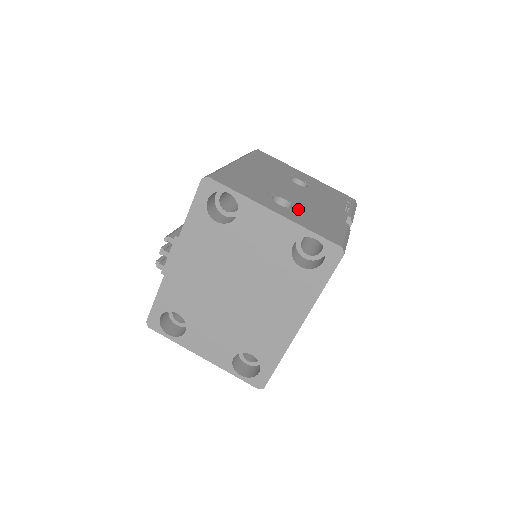
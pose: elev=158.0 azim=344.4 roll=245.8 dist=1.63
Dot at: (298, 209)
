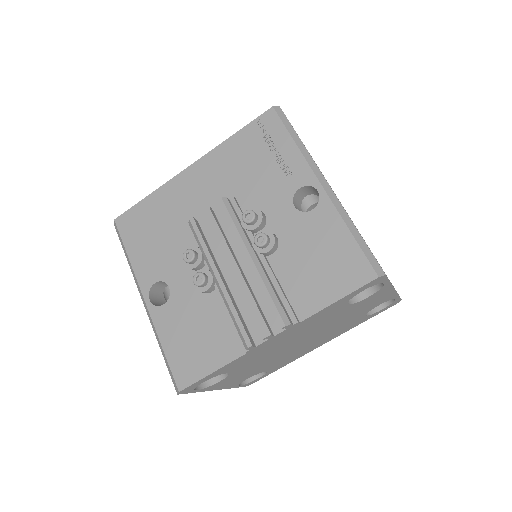
Dot at: occluded
